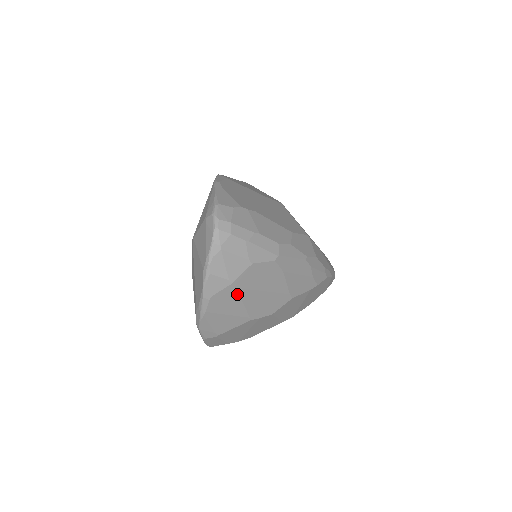
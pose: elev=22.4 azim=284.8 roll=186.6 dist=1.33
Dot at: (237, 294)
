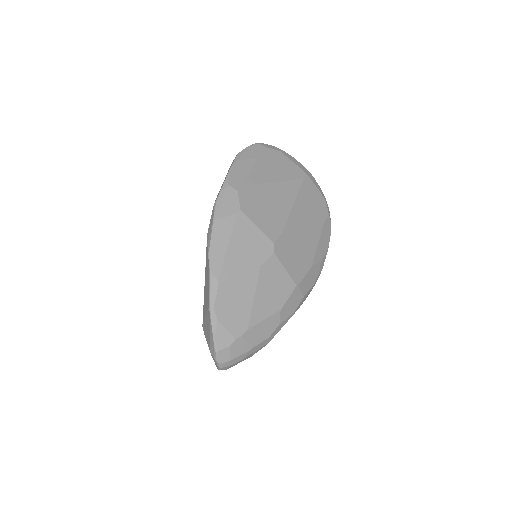
Dot at: occluded
